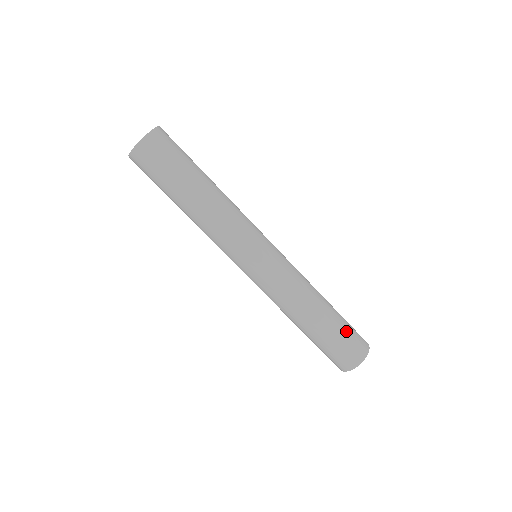
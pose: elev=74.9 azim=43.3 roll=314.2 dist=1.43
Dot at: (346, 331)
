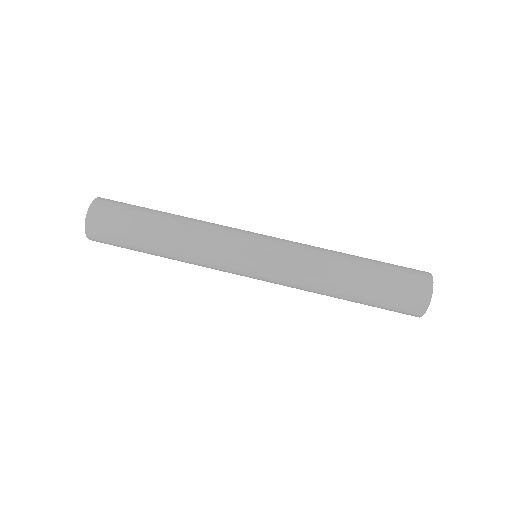
Dot at: (390, 264)
